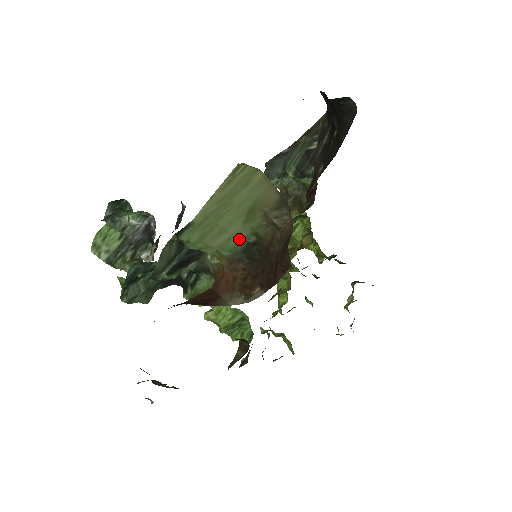
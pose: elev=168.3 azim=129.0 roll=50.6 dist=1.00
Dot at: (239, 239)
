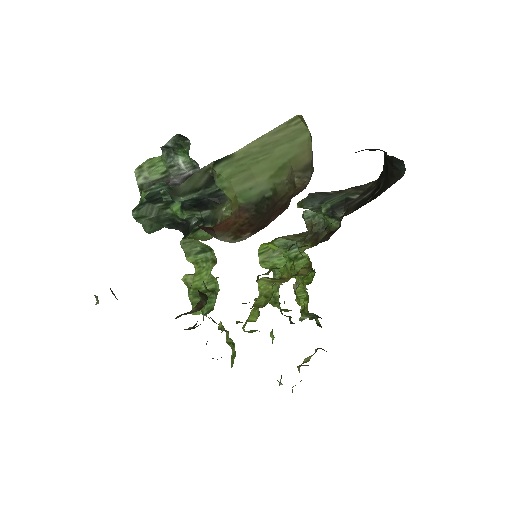
Dot at: (259, 191)
